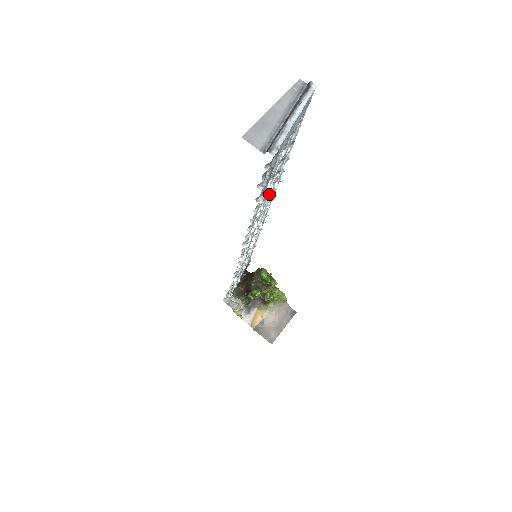
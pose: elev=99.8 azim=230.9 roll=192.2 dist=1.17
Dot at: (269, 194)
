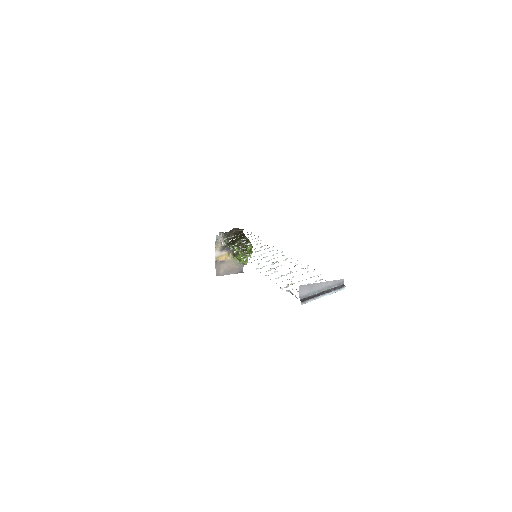
Dot at: (289, 273)
